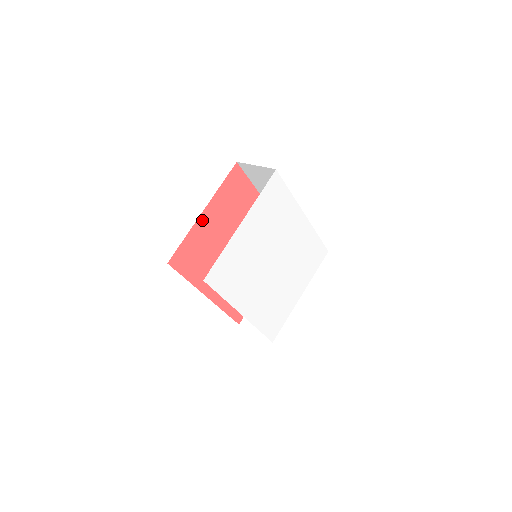
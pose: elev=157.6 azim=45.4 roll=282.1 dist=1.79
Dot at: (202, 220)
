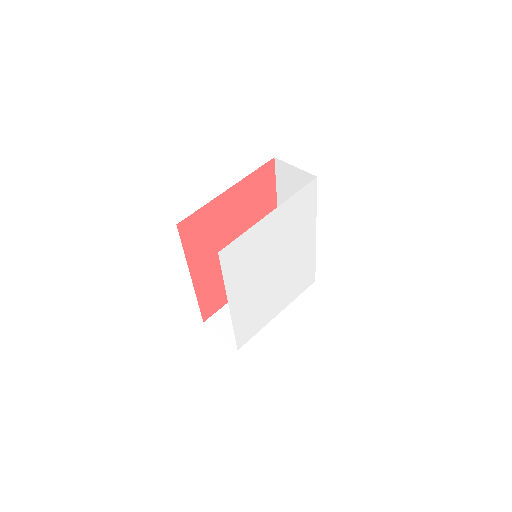
Dot at: (224, 197)
